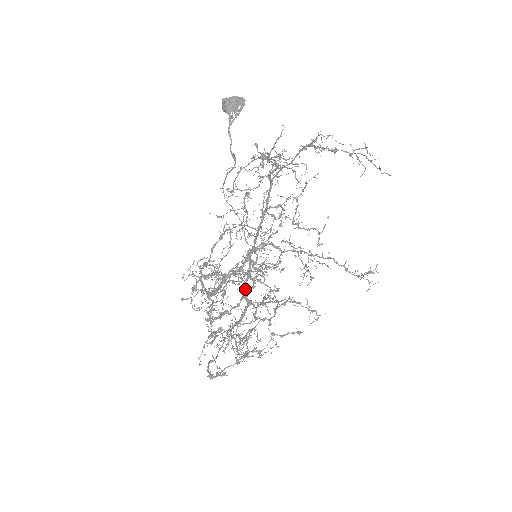
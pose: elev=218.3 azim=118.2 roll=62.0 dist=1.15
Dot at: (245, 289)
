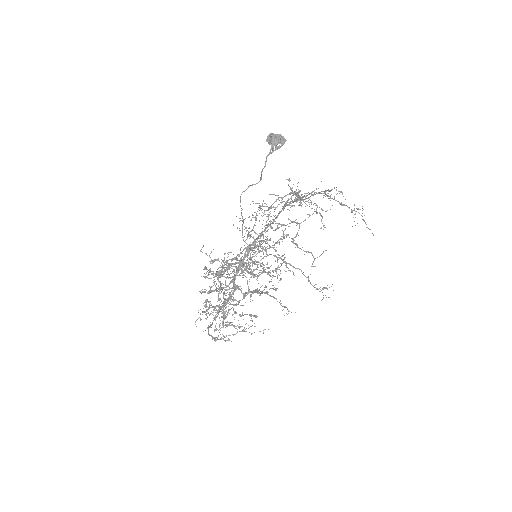
Dot at: (235, 276)
